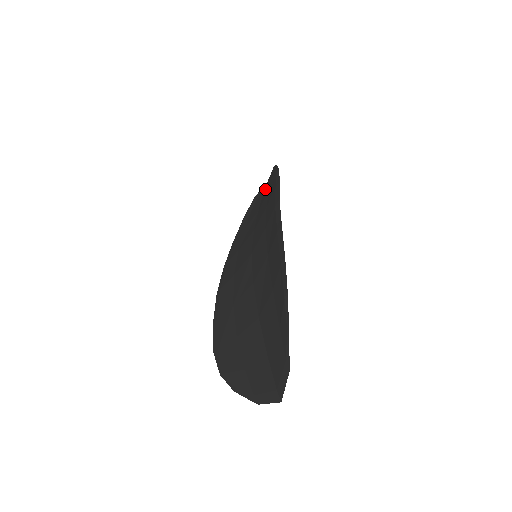
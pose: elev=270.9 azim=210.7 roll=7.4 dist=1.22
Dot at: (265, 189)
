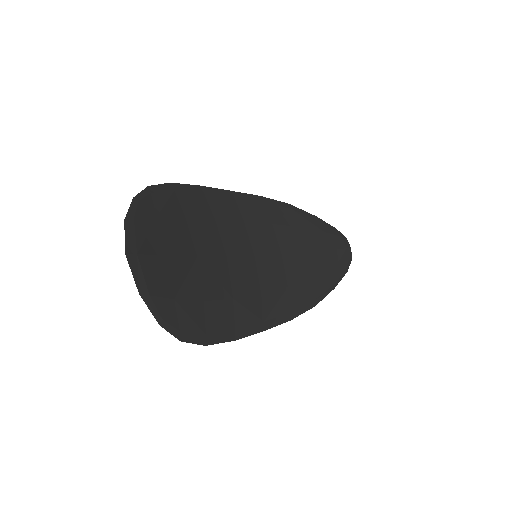
Dot at: (326, 244)
